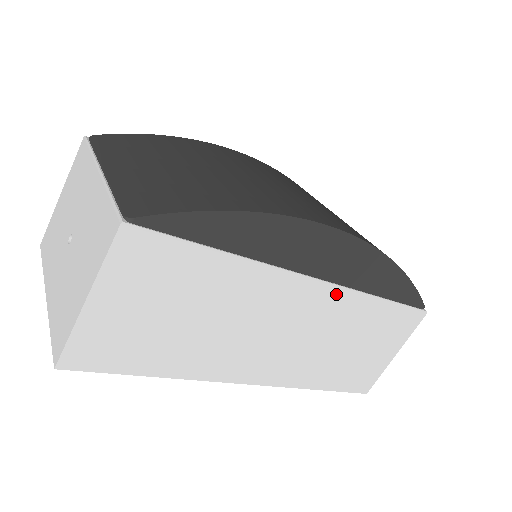
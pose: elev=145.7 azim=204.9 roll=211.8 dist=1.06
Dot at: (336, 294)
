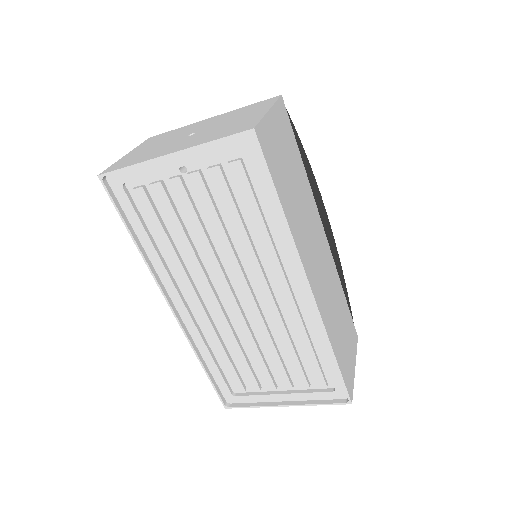
Dot at: (331, 257)
